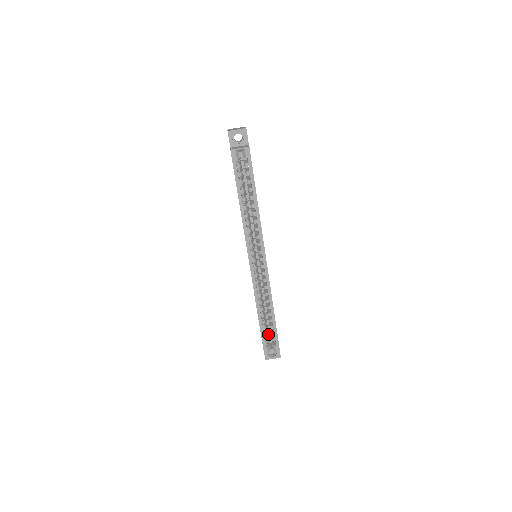
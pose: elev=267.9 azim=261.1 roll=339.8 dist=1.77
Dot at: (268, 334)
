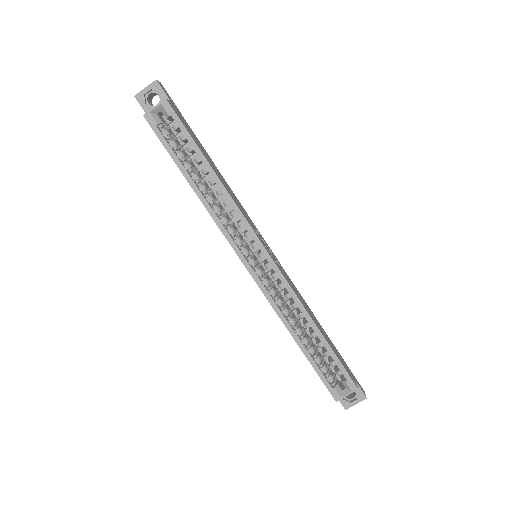
Dot at: (329, 368)
